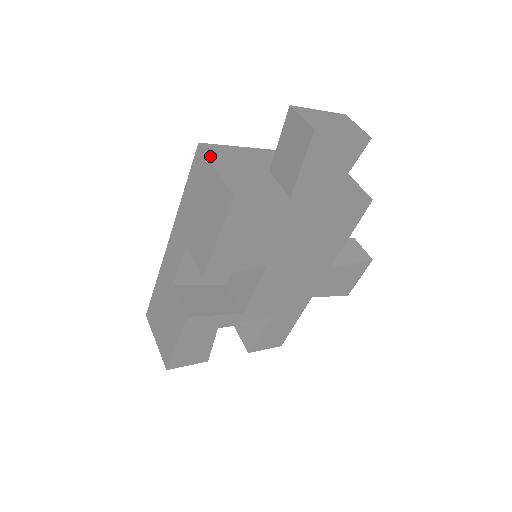
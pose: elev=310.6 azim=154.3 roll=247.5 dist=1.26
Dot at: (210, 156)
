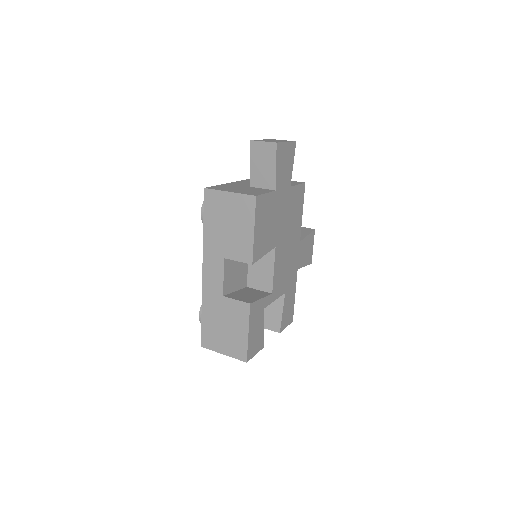
Dot at: (219, 190)
